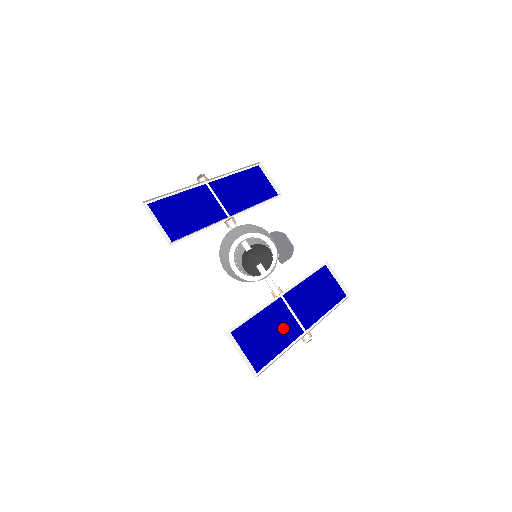
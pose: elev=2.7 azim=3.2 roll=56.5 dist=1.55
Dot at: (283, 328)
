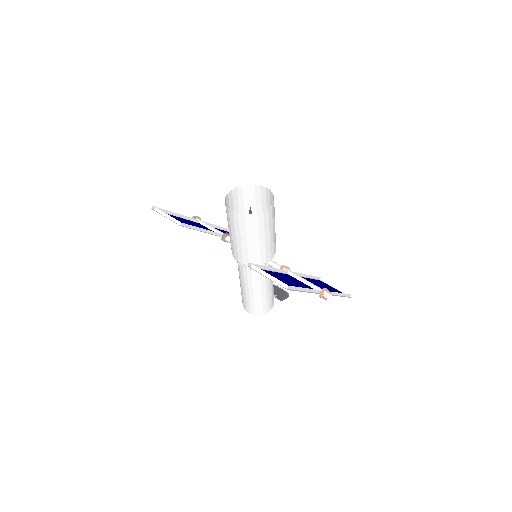
Dot at: (300, 285)
